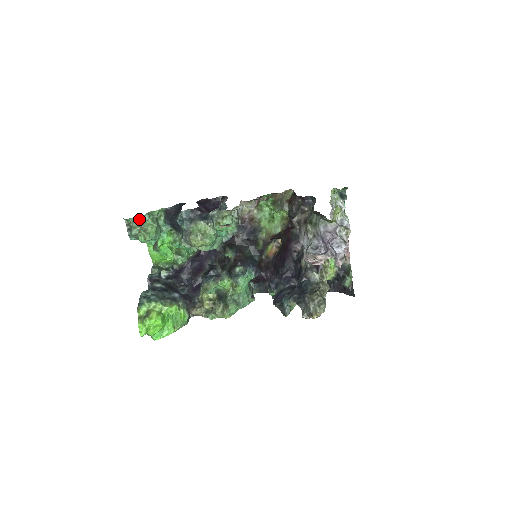
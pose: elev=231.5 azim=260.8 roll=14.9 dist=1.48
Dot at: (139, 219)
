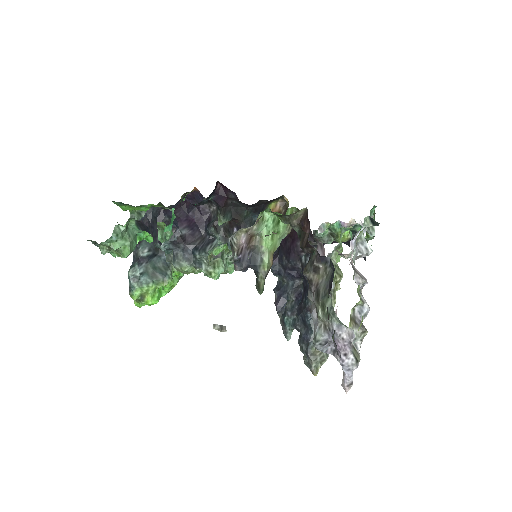
Dot at: (105, 244)
